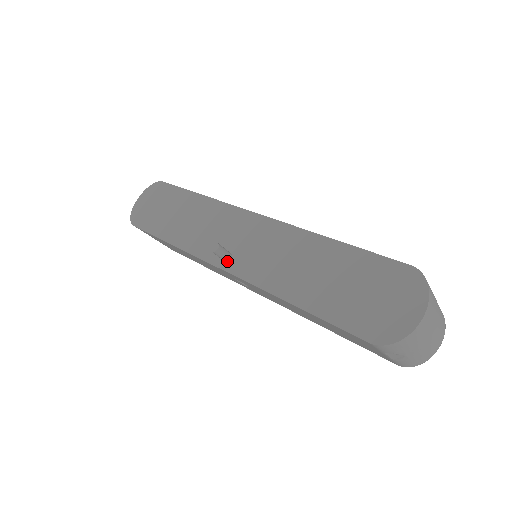
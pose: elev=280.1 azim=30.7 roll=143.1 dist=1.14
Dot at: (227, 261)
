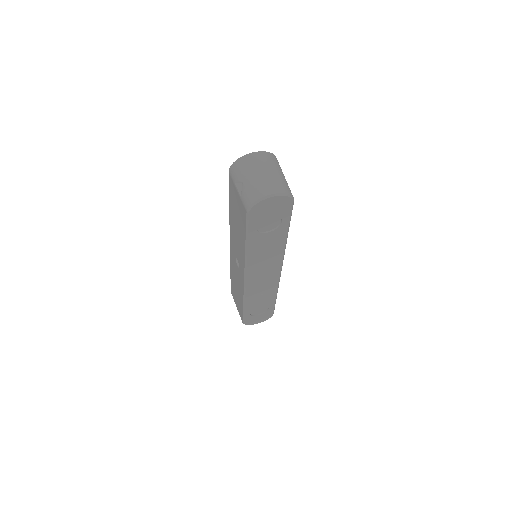
Dot at: occluded
